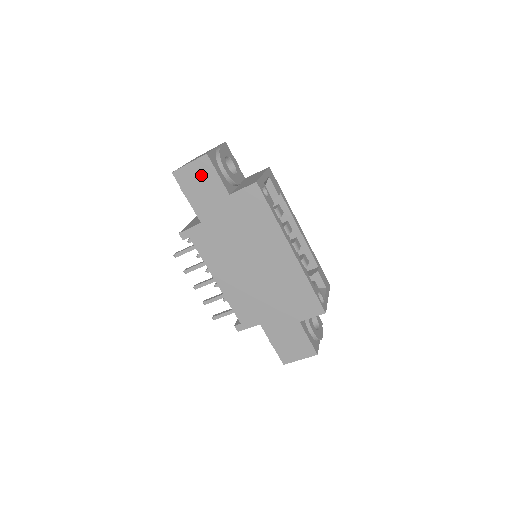
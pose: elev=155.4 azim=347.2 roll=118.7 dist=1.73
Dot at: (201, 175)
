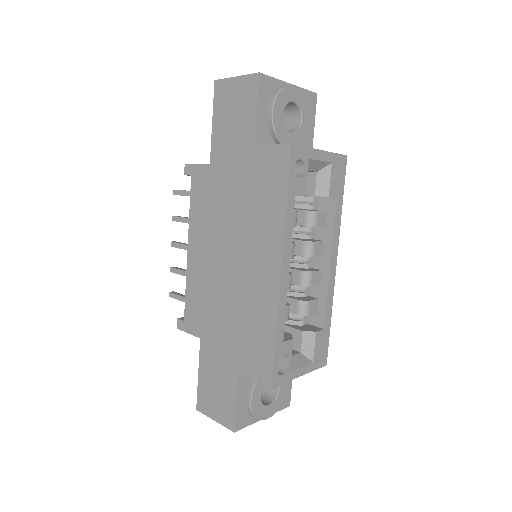
Dot at: (240, 100)
